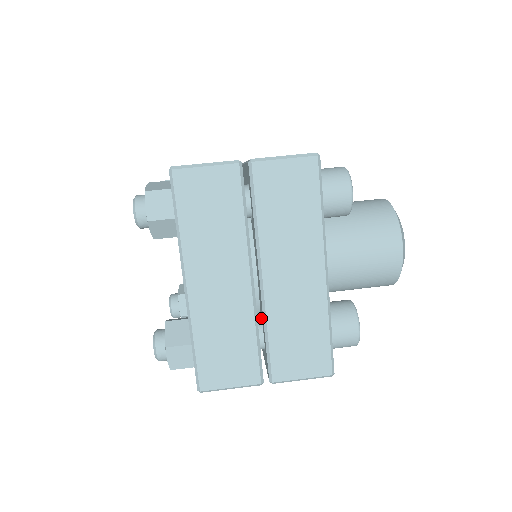
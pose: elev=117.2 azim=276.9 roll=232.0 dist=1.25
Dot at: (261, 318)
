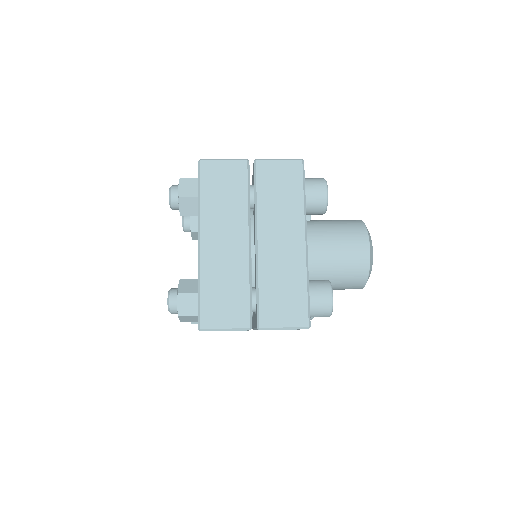
Dot at: occluded
